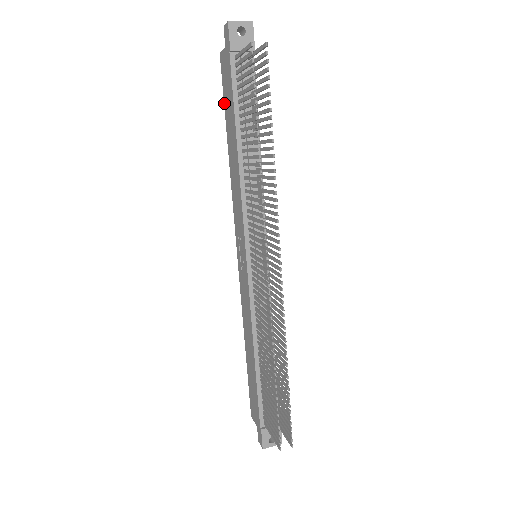
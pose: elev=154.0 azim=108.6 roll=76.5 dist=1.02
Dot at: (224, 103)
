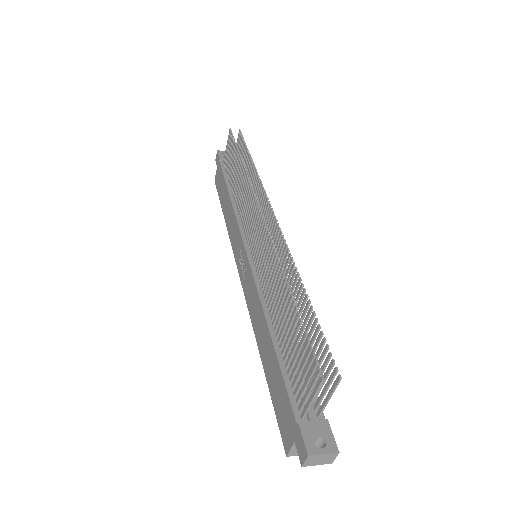
Dot at: (219, 198)
